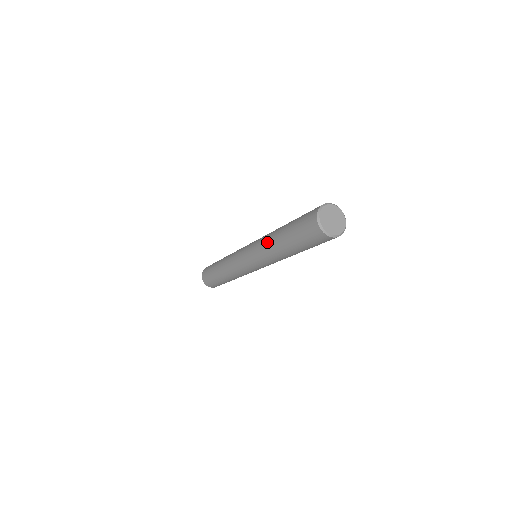
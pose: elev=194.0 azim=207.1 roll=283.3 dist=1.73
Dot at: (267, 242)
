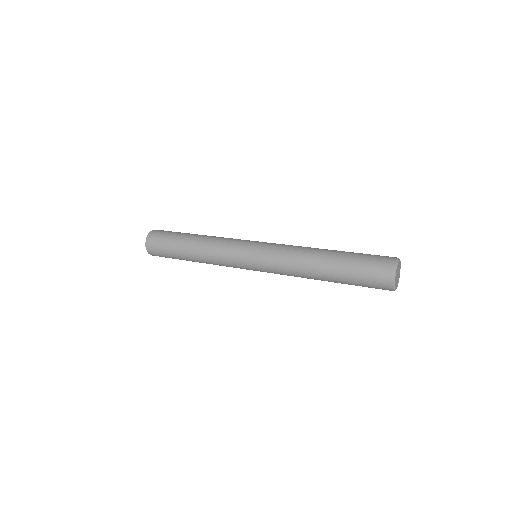
Dot at: (302, 277)
